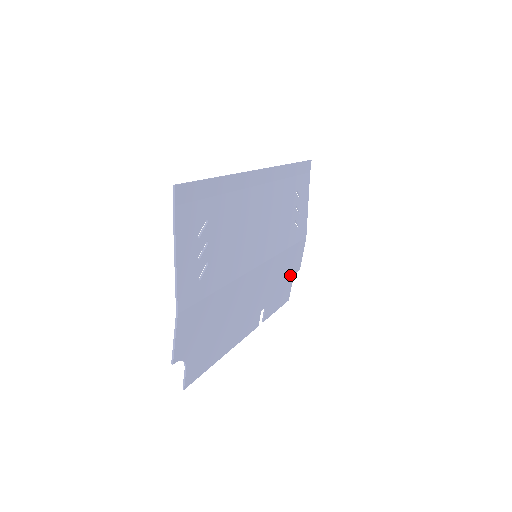
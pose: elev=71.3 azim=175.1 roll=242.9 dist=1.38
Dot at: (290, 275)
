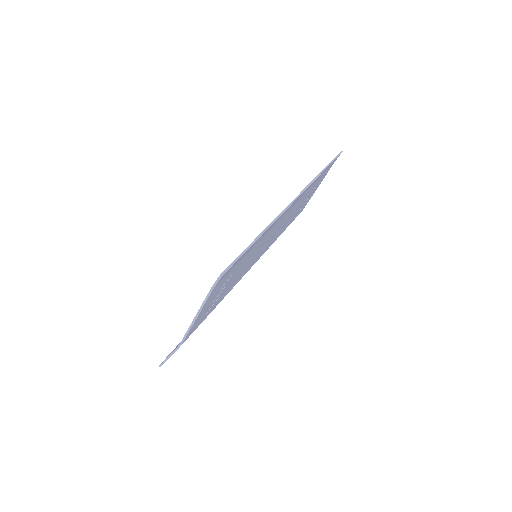
Dot at: occluded
